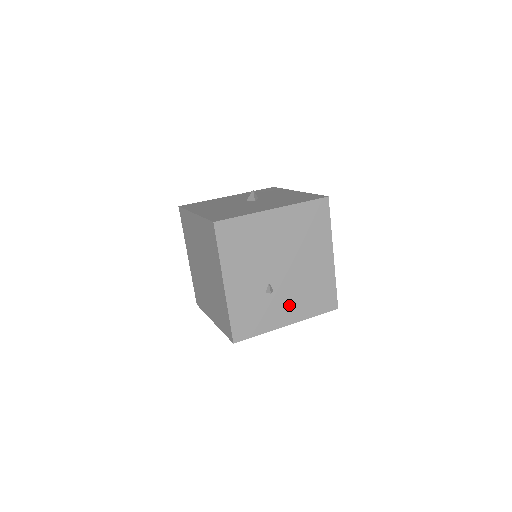
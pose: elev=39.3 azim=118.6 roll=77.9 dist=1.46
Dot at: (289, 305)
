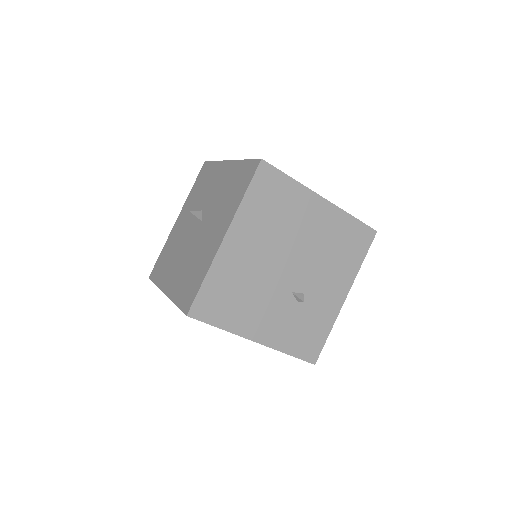
Dot at: (329, 284)
